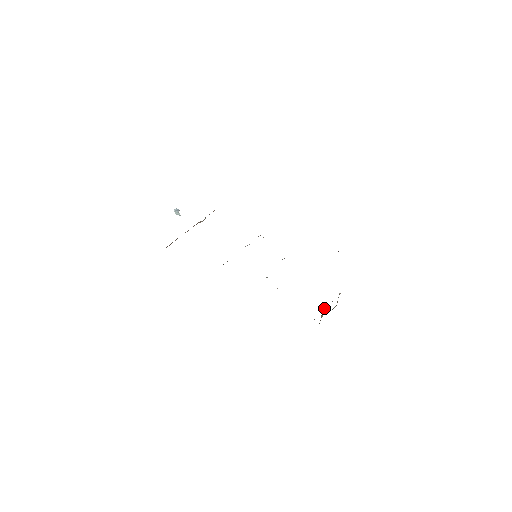
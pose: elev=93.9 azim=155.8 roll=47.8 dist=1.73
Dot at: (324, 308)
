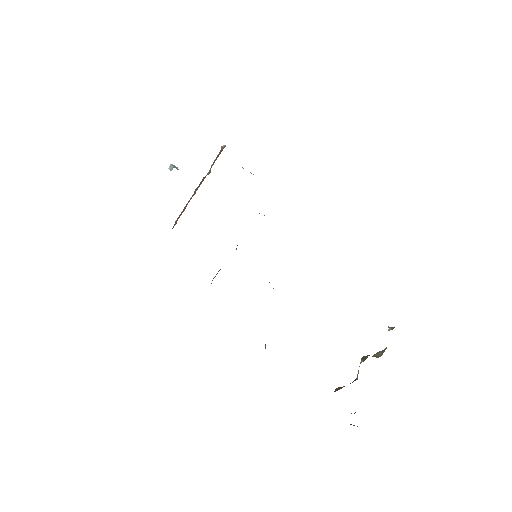
Dot at: occluded
